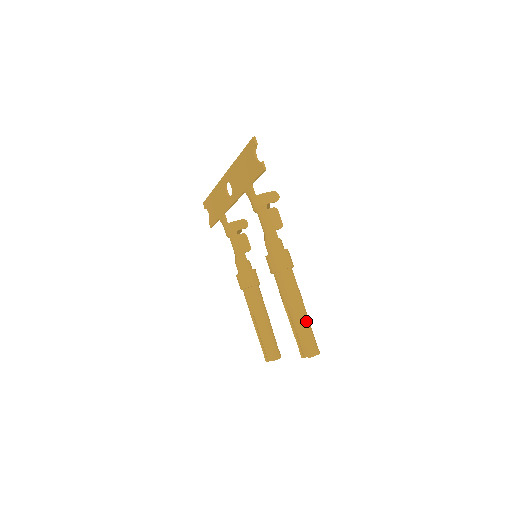
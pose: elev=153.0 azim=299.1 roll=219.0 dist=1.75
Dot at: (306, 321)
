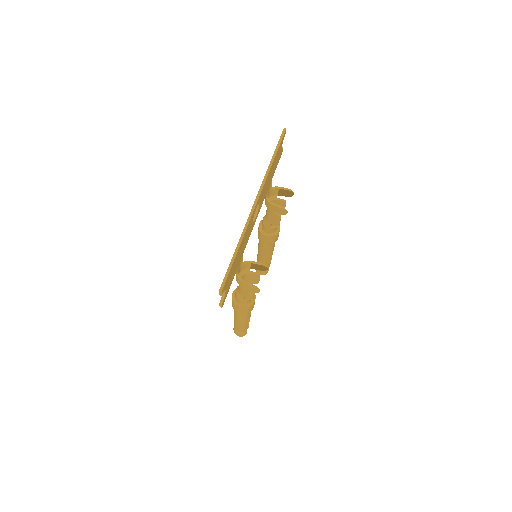
Dot at: (241, 328)
